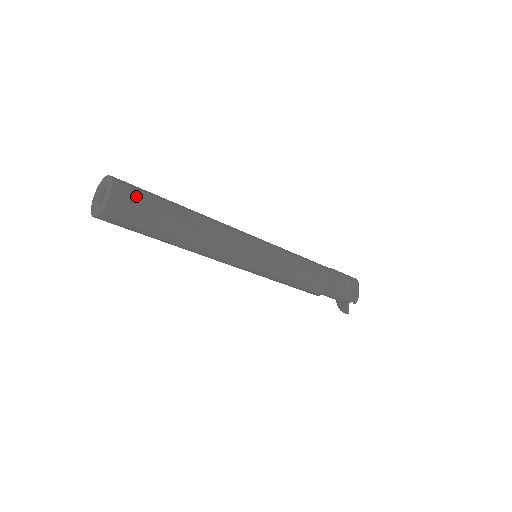
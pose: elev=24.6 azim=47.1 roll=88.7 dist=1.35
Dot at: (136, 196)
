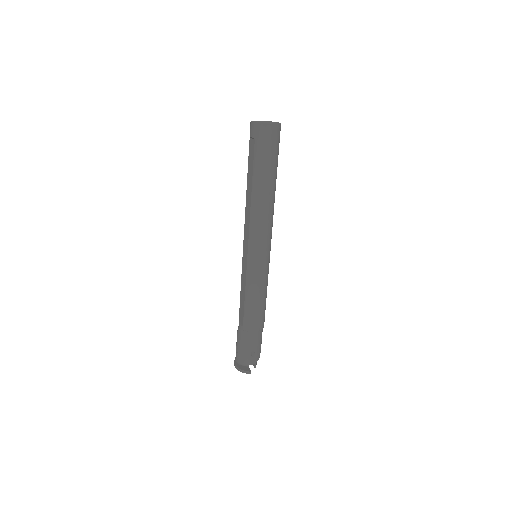
Dot at: occluded
